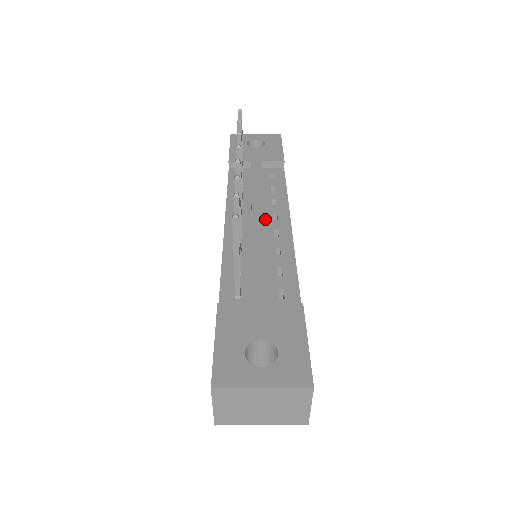
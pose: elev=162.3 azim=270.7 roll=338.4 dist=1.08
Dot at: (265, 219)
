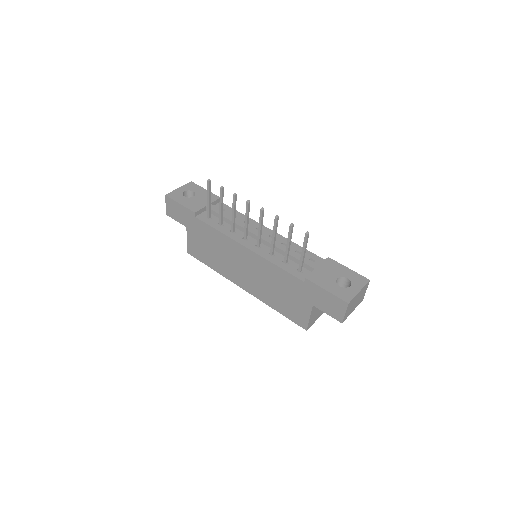
Dot at: occluded
